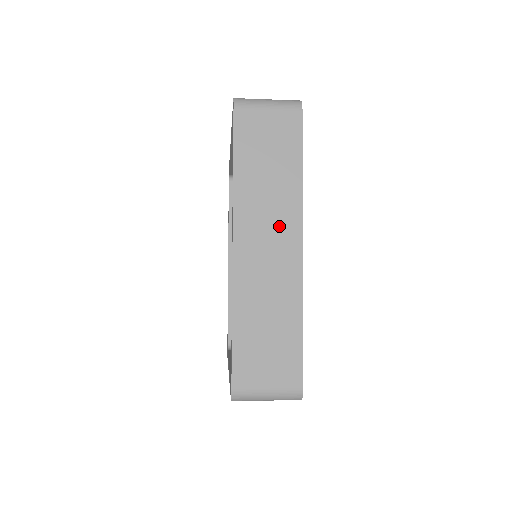
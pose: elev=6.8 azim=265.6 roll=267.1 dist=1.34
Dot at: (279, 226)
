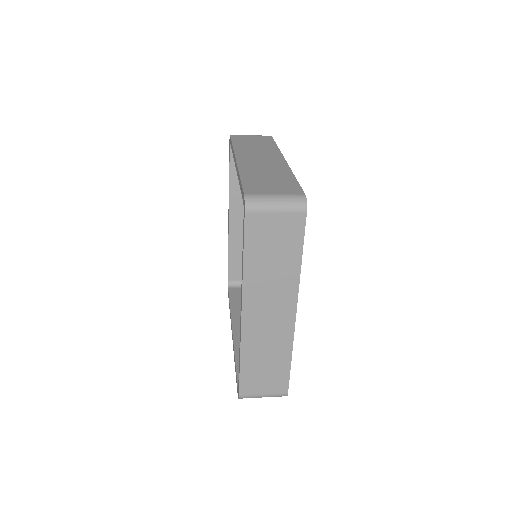
Dot at: (279, 301)
